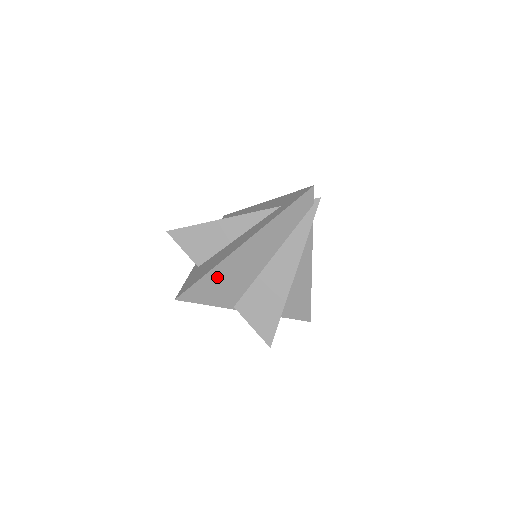
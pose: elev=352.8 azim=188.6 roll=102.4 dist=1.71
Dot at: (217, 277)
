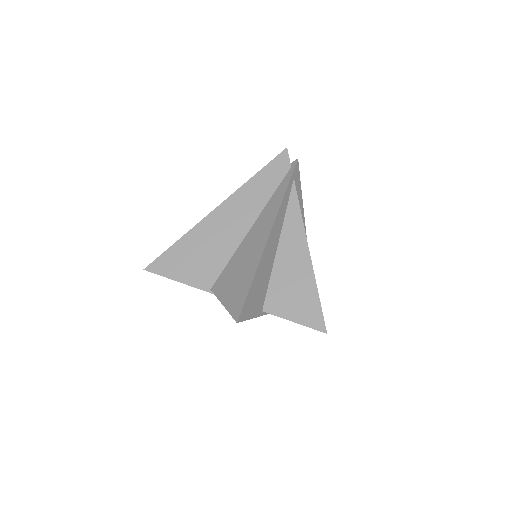
Dot at: (189, 247)
